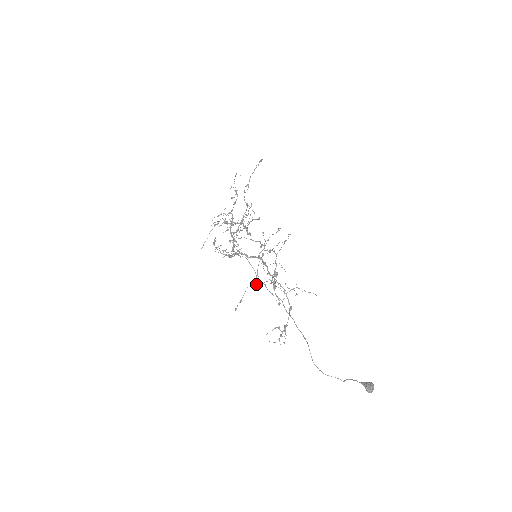
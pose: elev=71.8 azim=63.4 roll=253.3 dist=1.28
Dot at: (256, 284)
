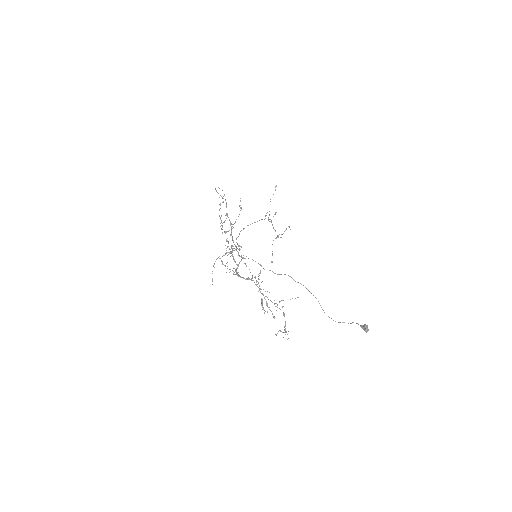
Dot at: occluded
